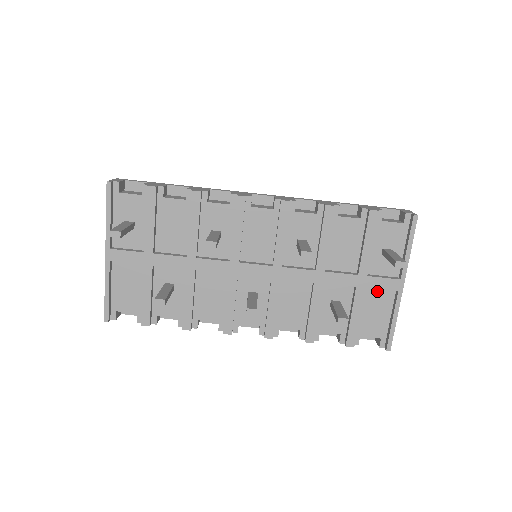
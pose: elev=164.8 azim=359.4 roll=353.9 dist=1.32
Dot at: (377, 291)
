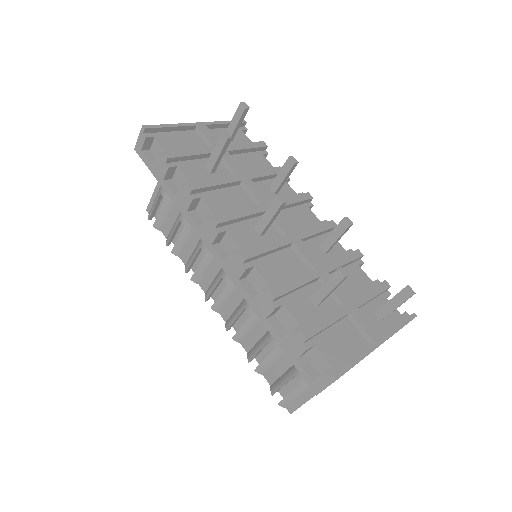
Dot at: (355, 330)
